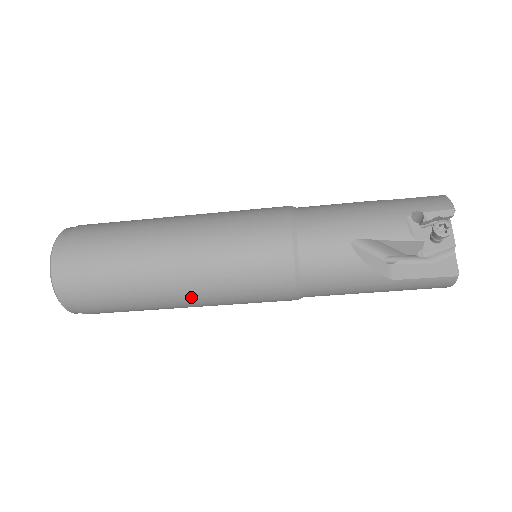
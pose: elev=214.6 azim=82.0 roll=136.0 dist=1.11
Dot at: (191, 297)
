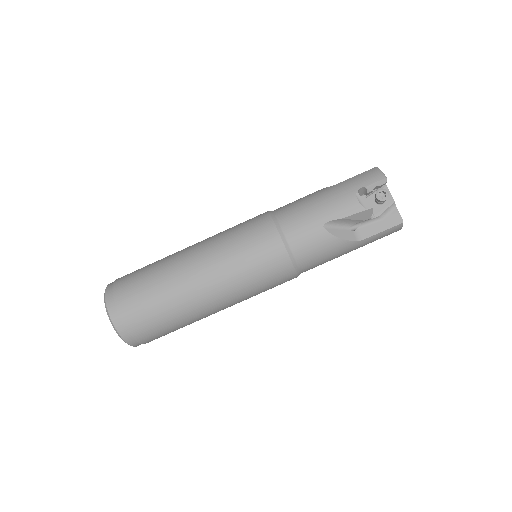
Dot at: (222, 304)
